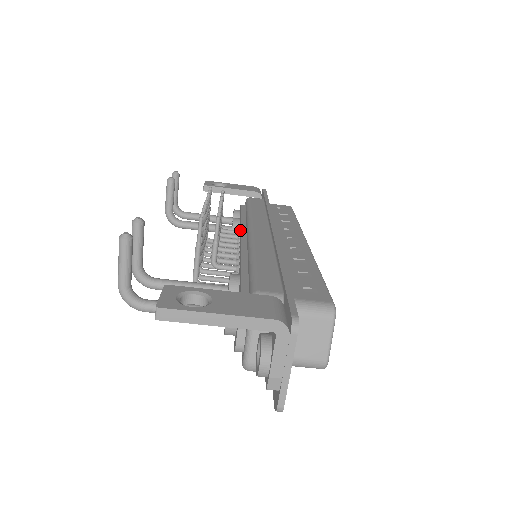
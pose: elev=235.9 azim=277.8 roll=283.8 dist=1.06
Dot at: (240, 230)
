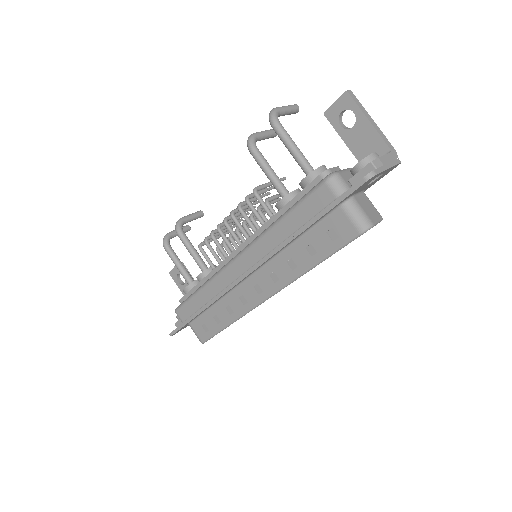
Dot at: occluded
